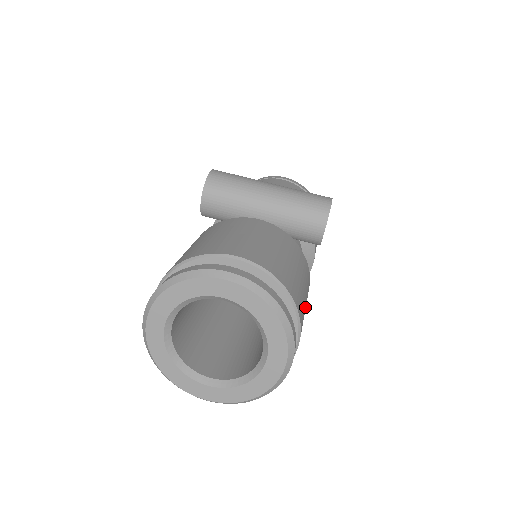
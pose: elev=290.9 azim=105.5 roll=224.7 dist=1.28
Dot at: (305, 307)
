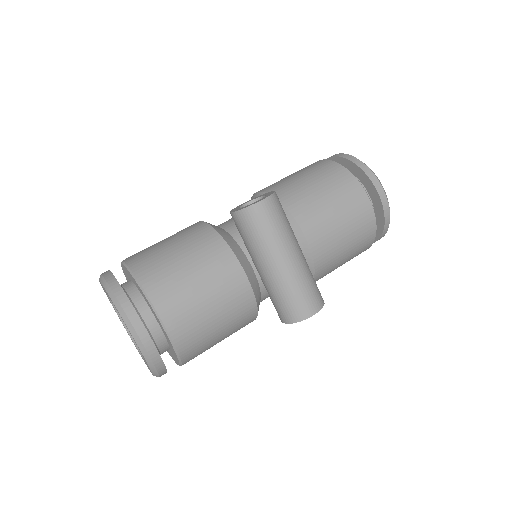
Dot at: occluded
